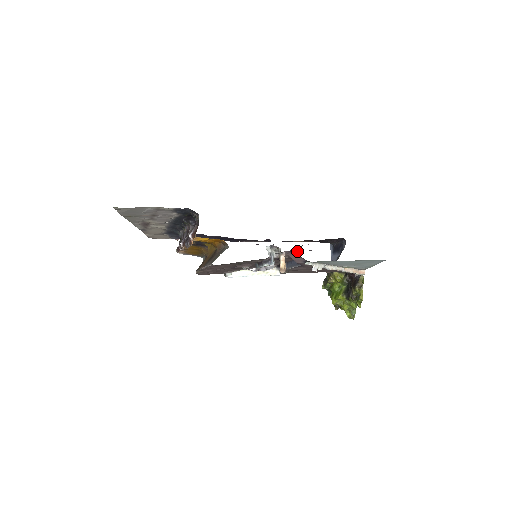
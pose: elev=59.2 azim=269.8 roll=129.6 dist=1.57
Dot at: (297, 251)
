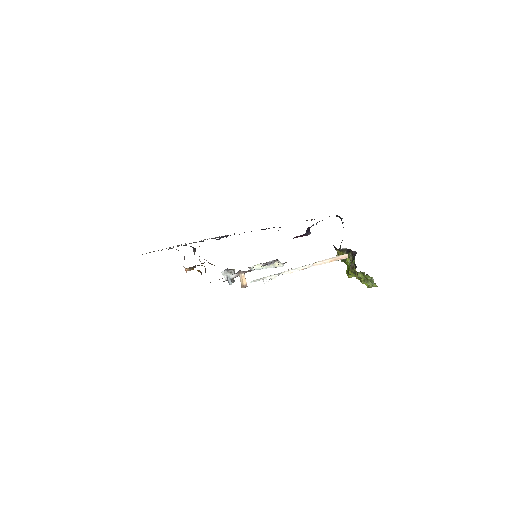
Dot at: (303, 235)
